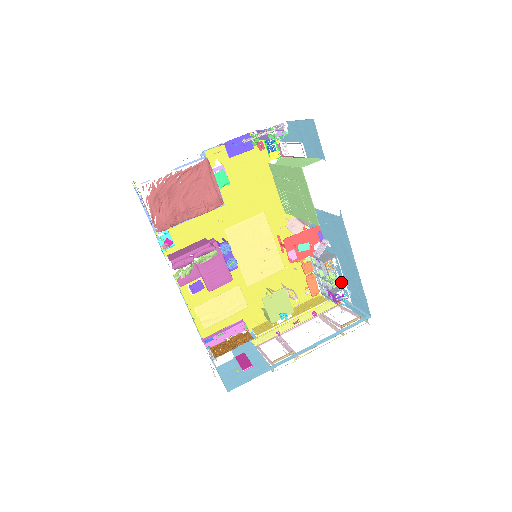
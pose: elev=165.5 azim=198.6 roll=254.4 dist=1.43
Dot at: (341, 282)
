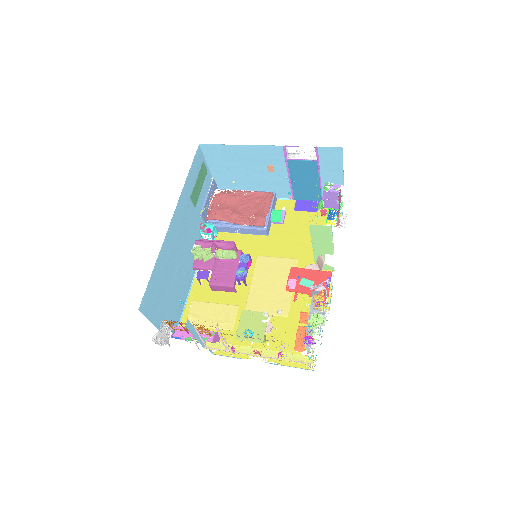
Dot at: (317, 316)
